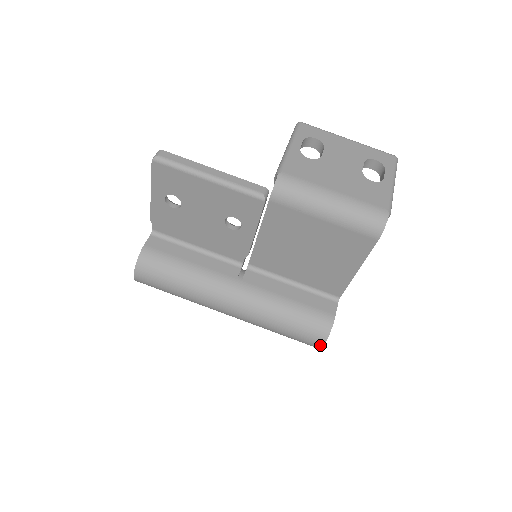
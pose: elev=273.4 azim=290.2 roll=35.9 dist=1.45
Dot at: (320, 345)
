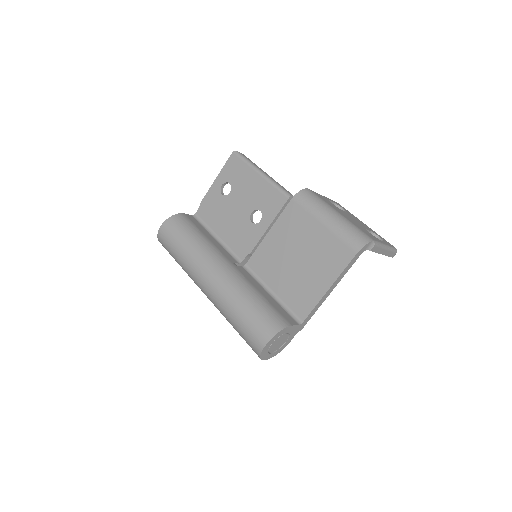
Dot at: (264, 342)
